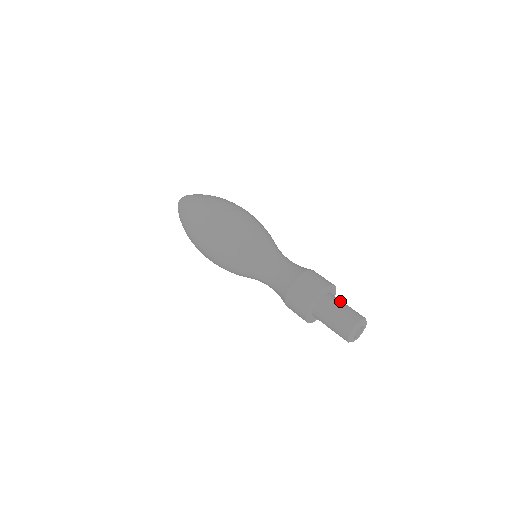
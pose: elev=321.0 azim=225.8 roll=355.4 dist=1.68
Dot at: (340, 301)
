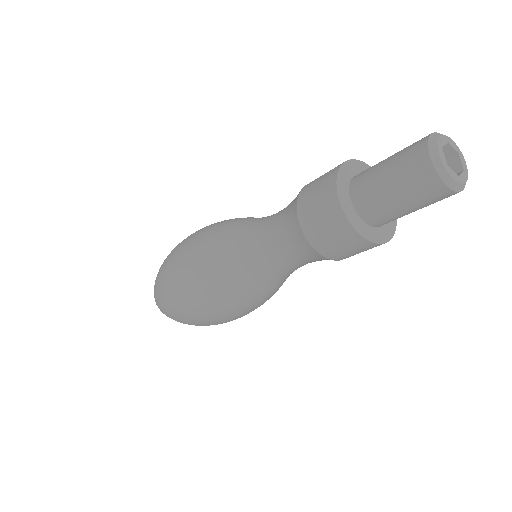
Dot at: occluded
